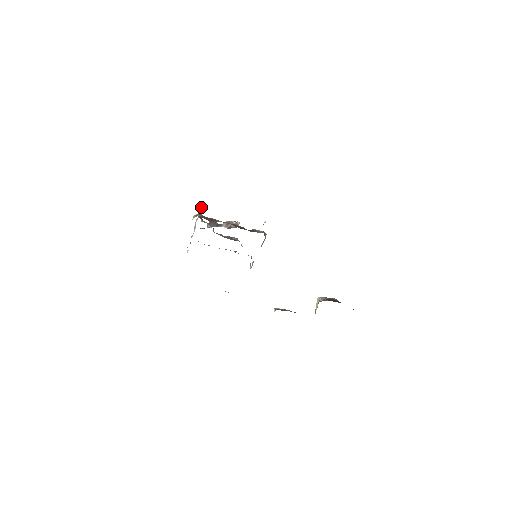
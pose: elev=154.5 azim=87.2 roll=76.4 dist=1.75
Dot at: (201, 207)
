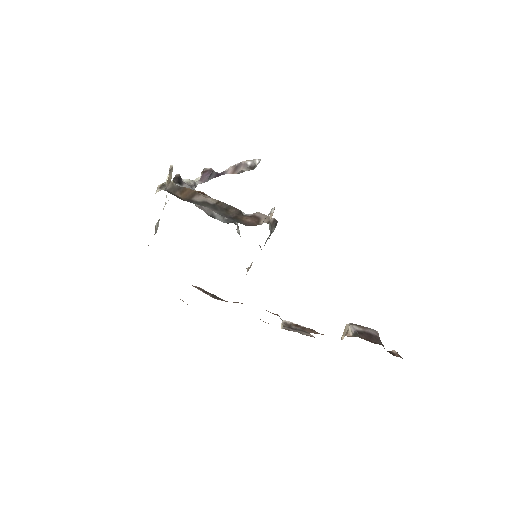
Dot at: (170, 173)
